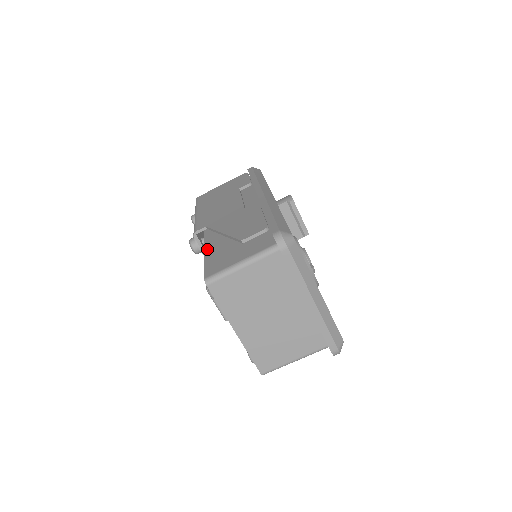
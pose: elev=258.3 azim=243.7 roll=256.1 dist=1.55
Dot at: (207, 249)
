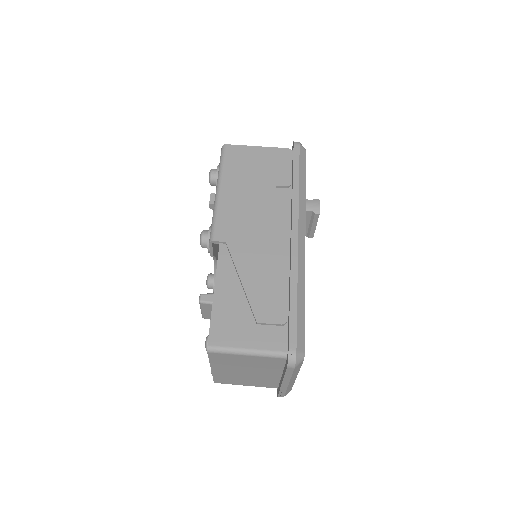
Dot at: (219, 284)
